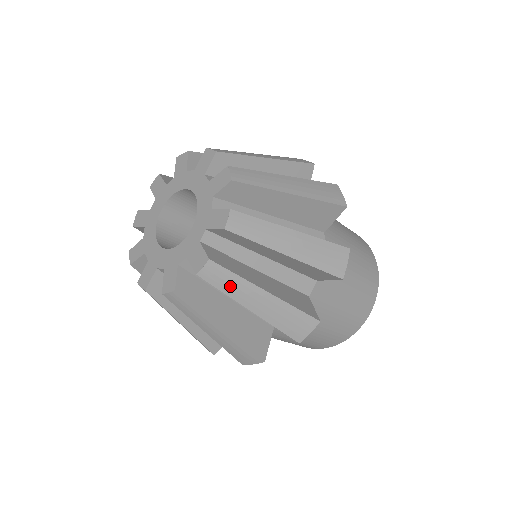
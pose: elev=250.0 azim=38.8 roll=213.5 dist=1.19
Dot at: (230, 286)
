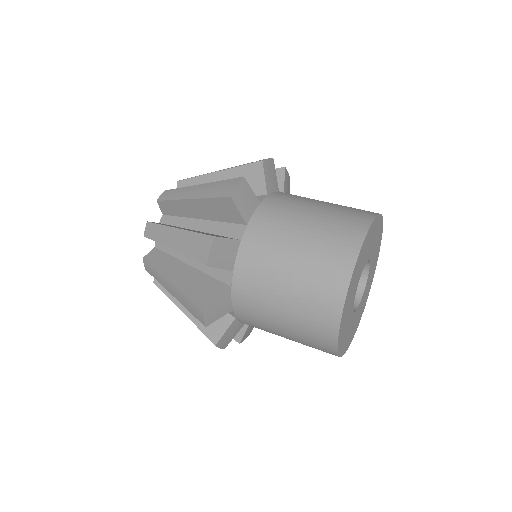
Dot at: (158, 235)
